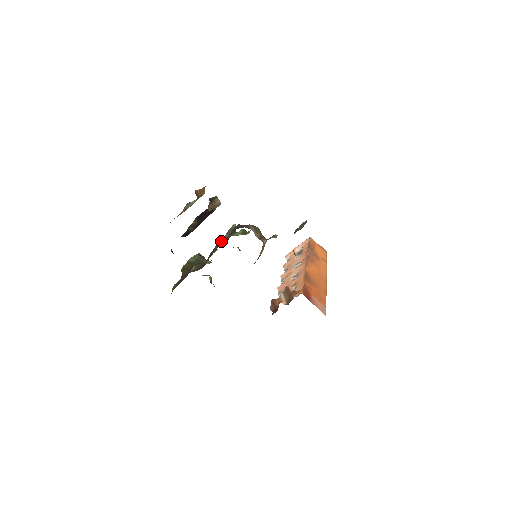
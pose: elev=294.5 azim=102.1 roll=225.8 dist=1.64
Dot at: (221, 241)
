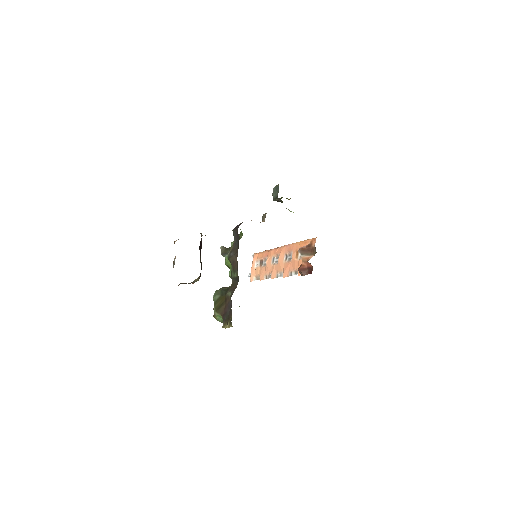
Dot at: (231, 253)
